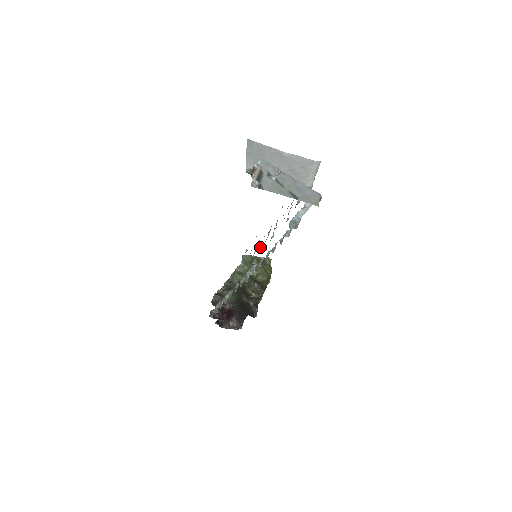
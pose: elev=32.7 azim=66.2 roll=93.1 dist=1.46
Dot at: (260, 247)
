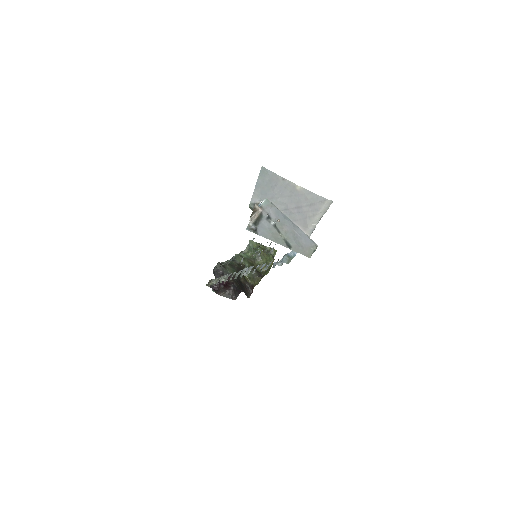
Dot at: (260, 252)
